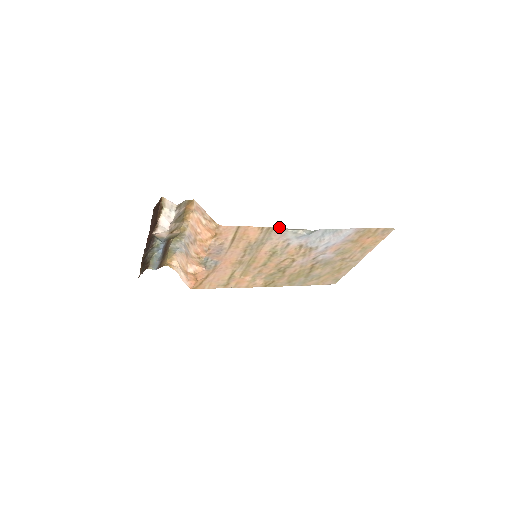
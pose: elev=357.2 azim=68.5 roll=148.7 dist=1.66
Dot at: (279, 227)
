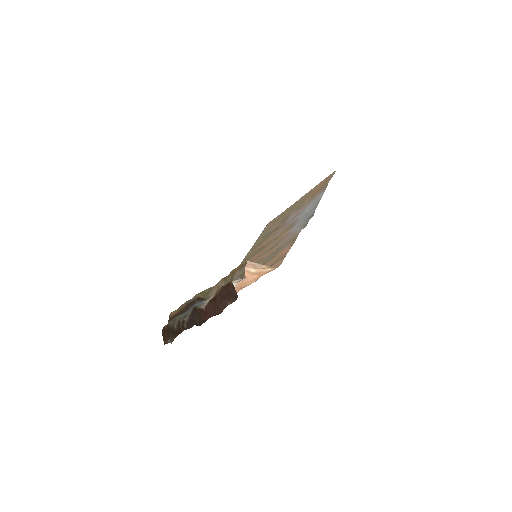
Dot at: (299, 232)
